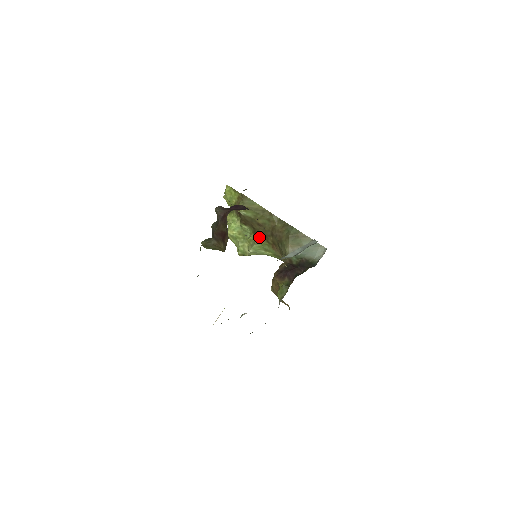
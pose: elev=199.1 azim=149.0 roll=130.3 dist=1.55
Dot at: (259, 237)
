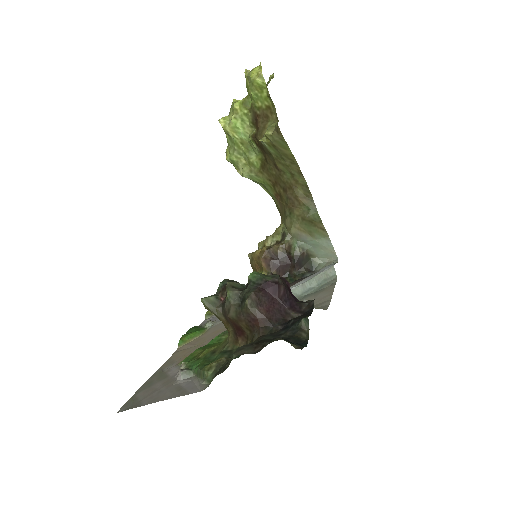
Dot at: (266, 174)
